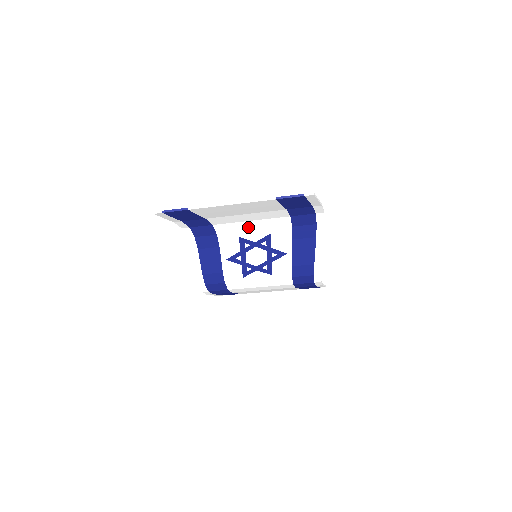
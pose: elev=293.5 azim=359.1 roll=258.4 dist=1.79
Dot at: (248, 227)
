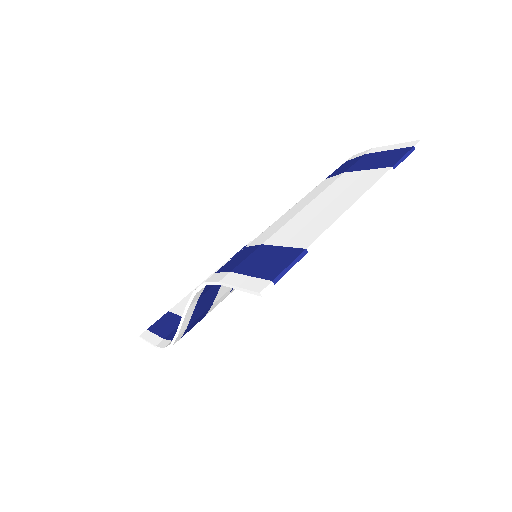
Dot at: occluded
